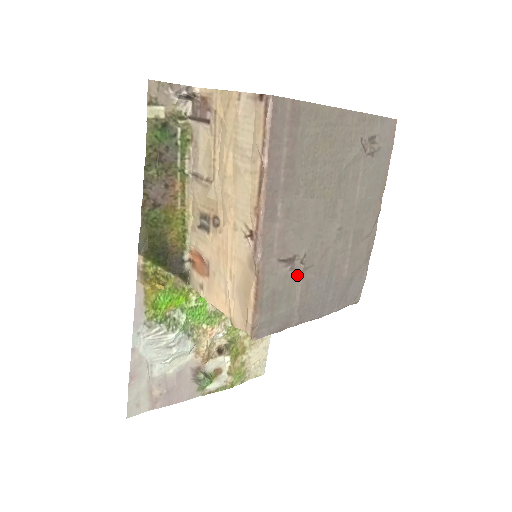
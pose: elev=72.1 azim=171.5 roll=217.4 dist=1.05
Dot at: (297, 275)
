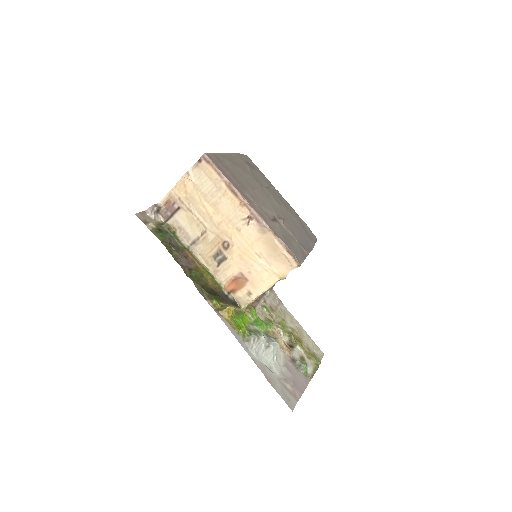
Dot at: (283, 226)
